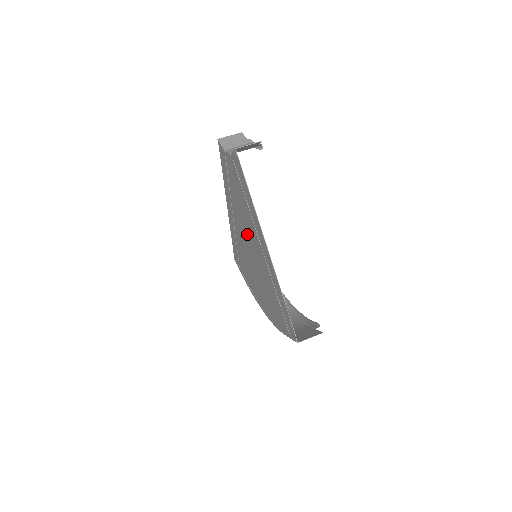
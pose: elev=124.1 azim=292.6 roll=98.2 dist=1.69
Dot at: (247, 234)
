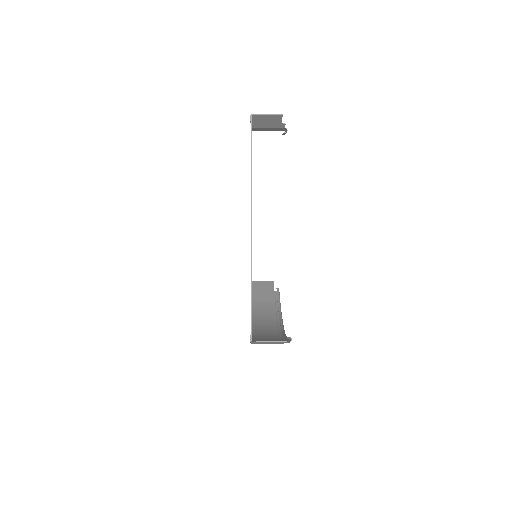
Dot at: occluded
